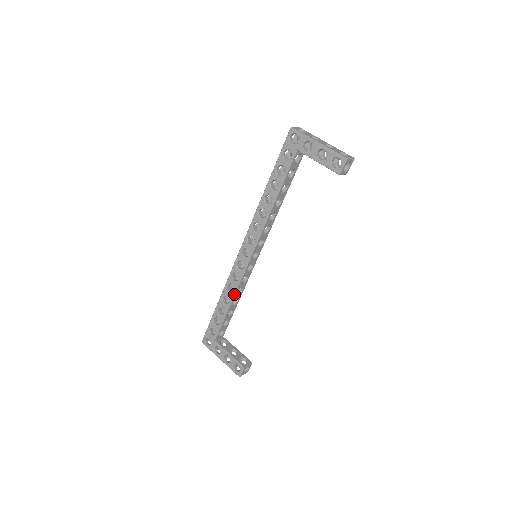
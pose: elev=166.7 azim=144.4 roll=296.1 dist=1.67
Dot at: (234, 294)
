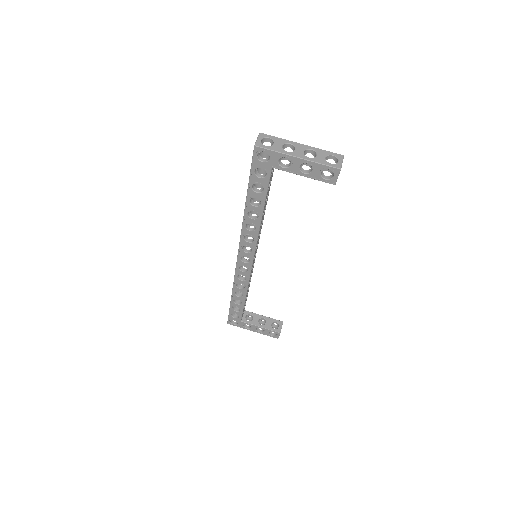
Dot at: (246, 290)
